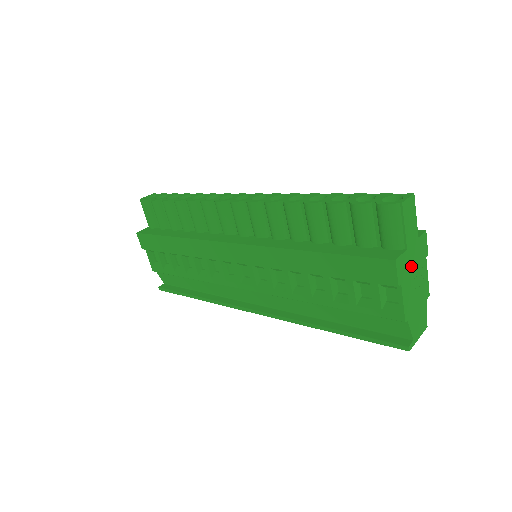
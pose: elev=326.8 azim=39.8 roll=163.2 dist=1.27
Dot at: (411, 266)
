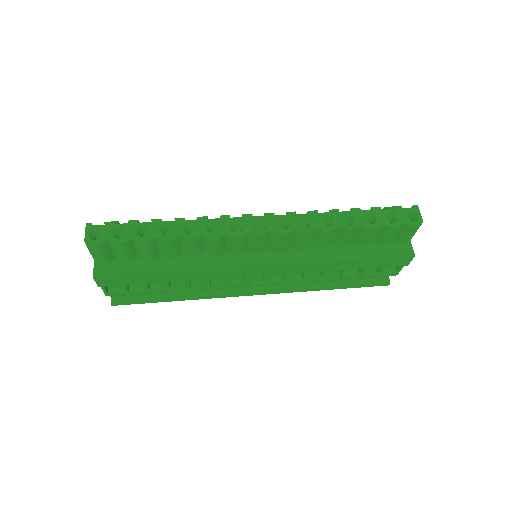
Dot at: occluded
